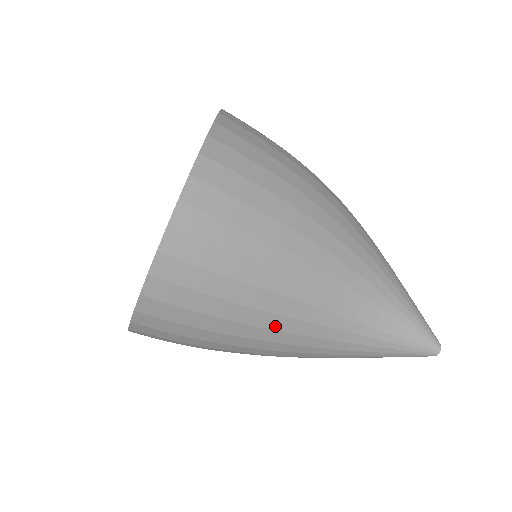
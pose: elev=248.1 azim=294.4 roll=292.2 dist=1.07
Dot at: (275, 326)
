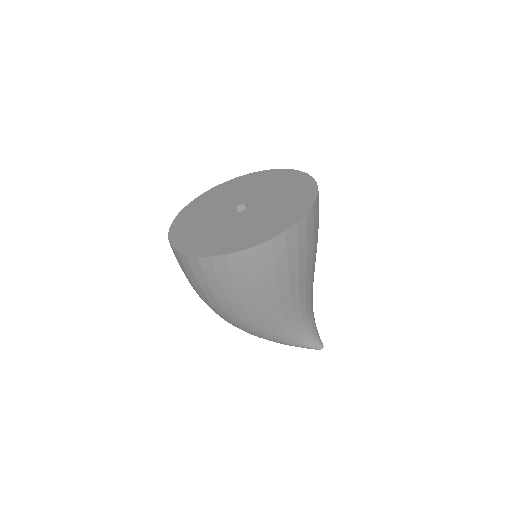
Dot at: (293, 293)
